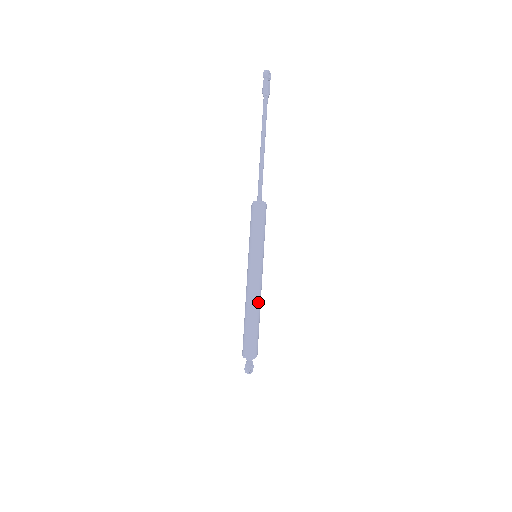
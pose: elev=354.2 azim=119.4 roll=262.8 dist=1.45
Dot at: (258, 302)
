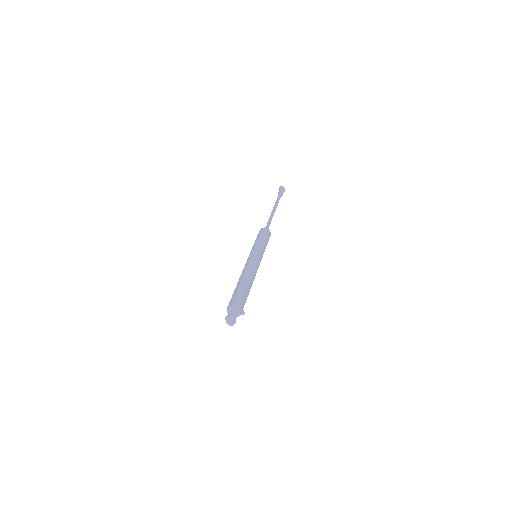
Dot at: (250, 275)
